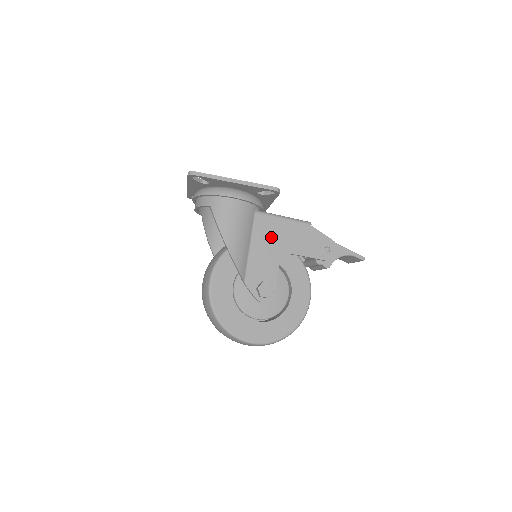
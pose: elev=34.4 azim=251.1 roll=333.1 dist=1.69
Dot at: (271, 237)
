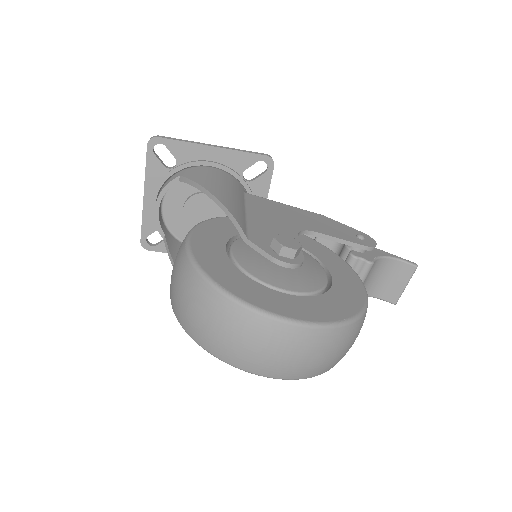
Dot at: (274, 213)
